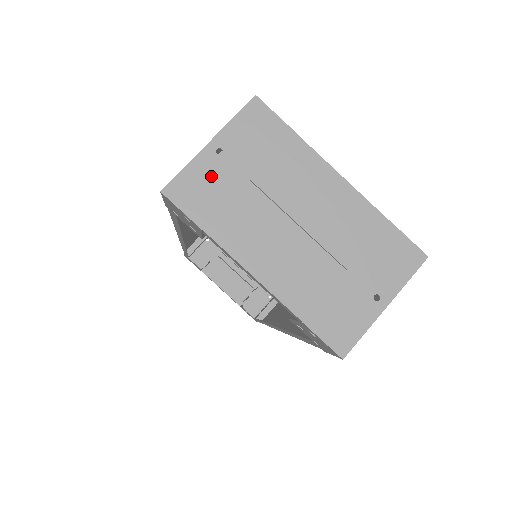
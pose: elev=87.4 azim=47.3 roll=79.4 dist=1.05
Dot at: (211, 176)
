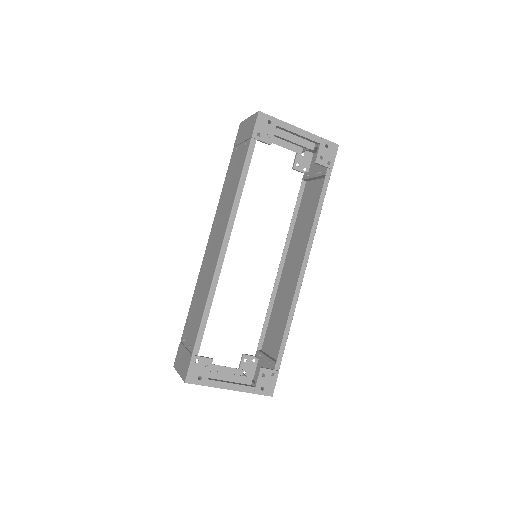
Dot at: occluded
